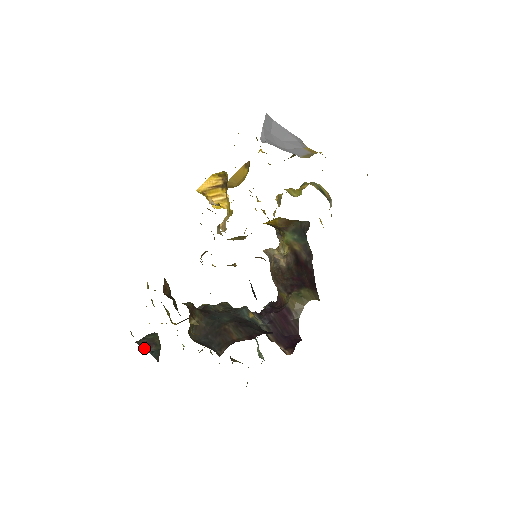
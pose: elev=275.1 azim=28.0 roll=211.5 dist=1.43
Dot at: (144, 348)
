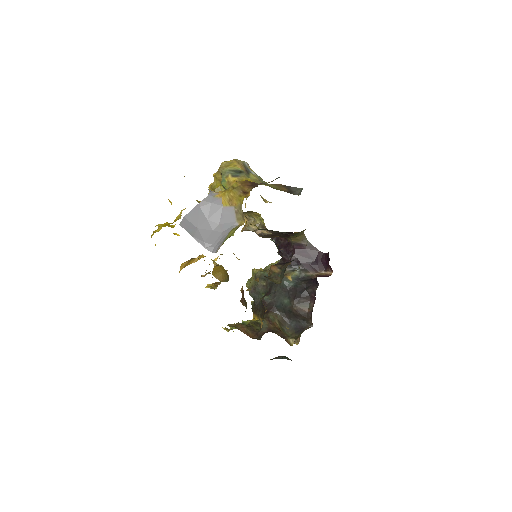
Dot at: occluded
